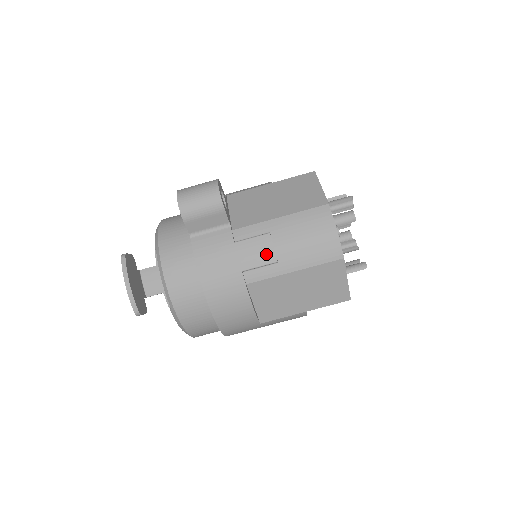
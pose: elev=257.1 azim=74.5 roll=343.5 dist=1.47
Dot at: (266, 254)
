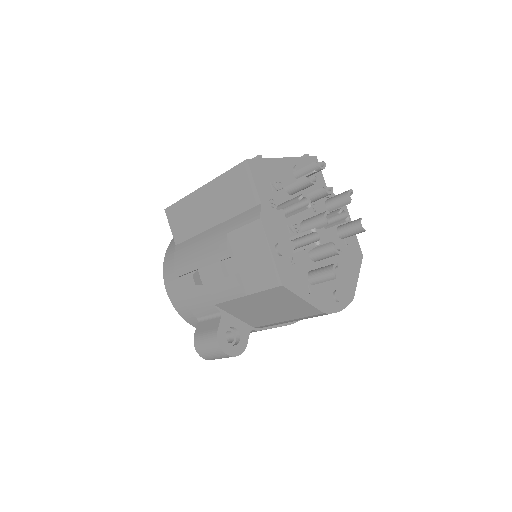
Dot at: occluded
